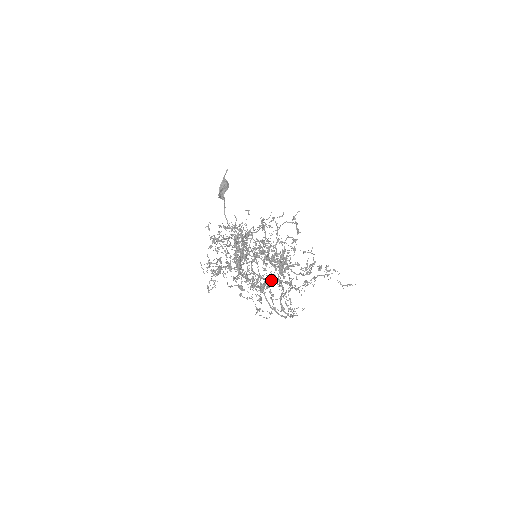
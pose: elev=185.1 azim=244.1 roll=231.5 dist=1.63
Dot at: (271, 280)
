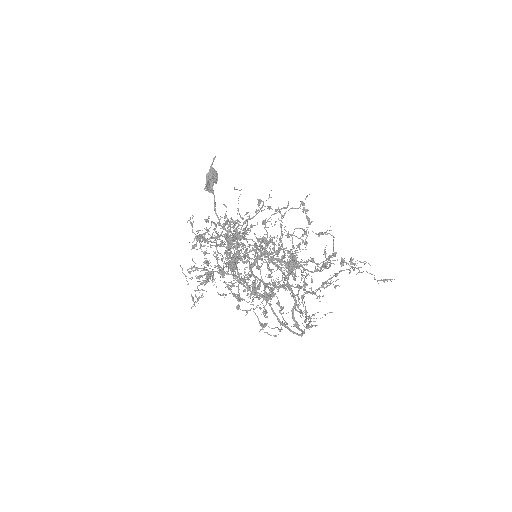
Dot at: (278, 286)
